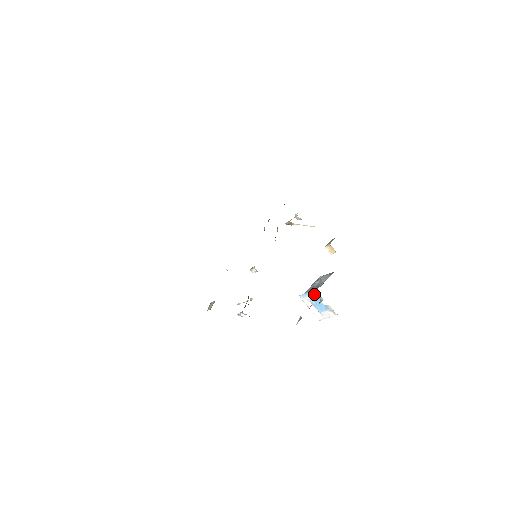
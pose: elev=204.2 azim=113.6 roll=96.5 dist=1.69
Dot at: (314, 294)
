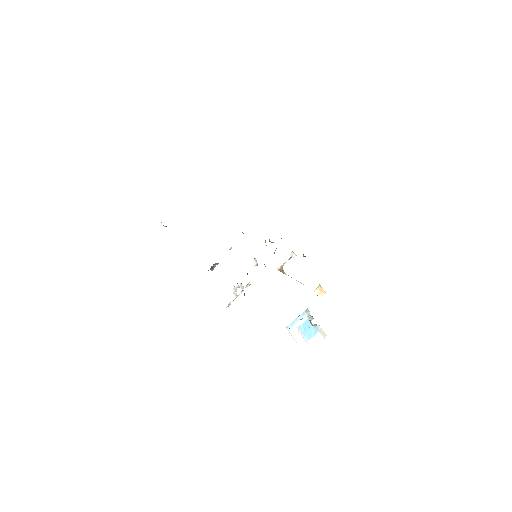
Dot at: (304, 316)
